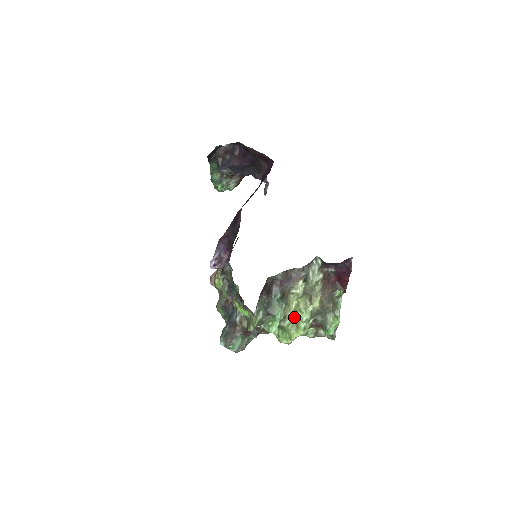
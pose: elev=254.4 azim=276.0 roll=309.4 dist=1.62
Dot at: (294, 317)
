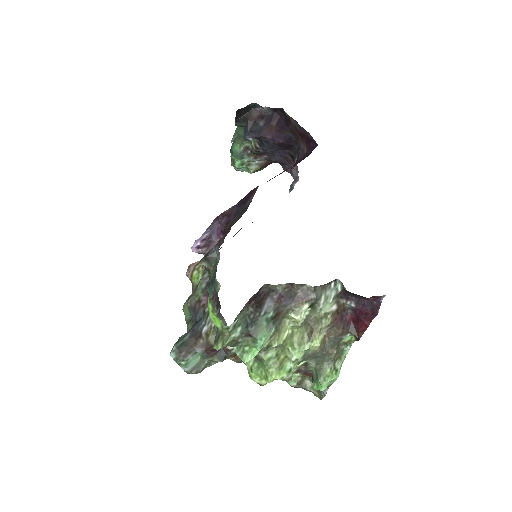
Dot at: (281, 351)
